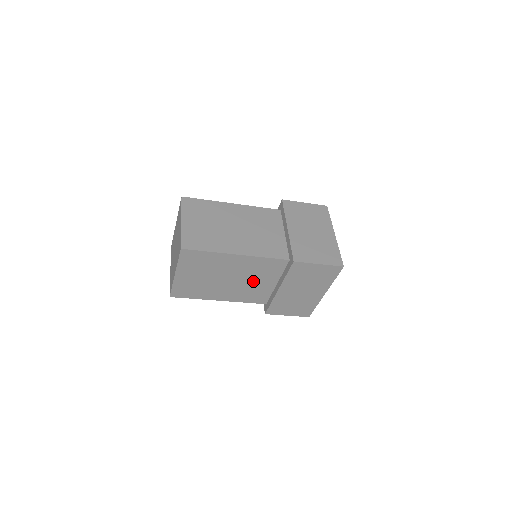
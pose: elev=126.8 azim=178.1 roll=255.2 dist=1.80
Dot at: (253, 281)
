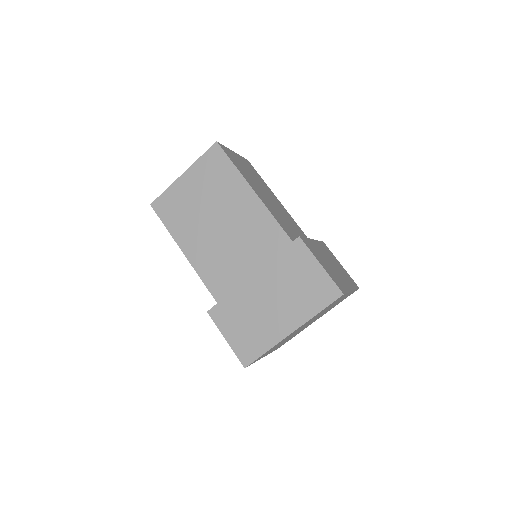
Dot at: (236, 249)
